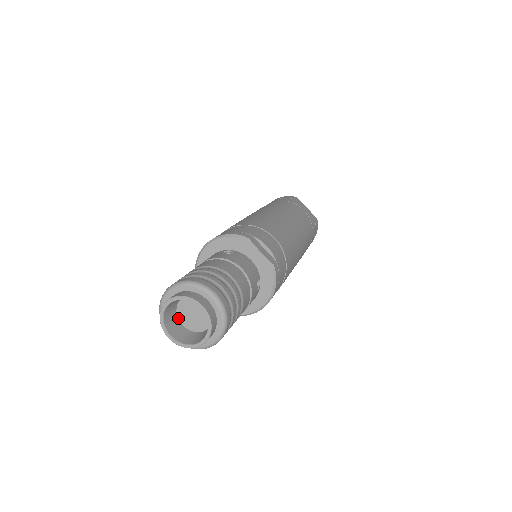
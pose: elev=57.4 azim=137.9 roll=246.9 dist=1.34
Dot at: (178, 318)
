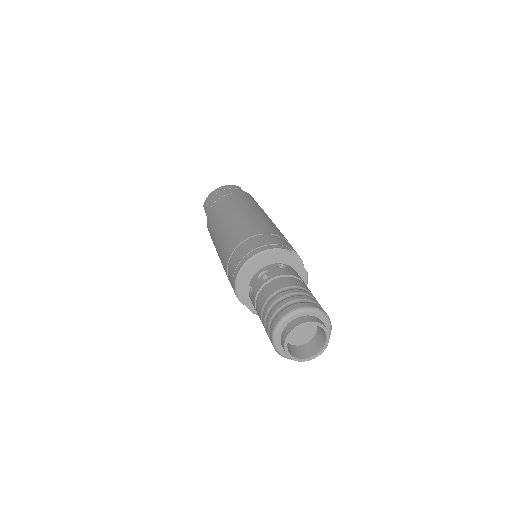
Dot at: occluded
